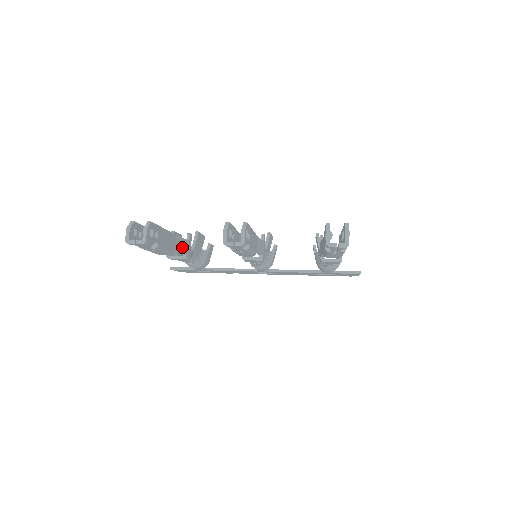
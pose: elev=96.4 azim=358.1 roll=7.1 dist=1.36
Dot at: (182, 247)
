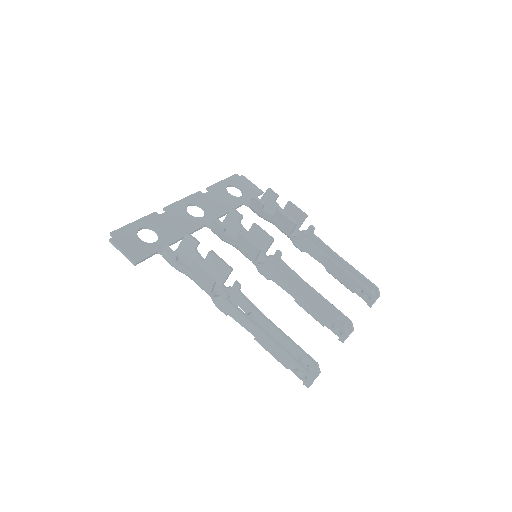
Dot at: (250, 309)
